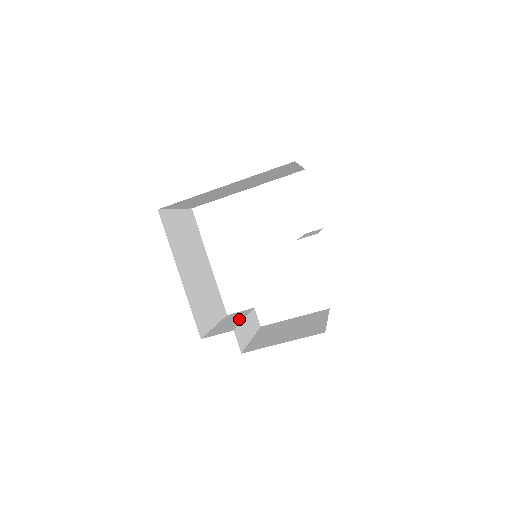
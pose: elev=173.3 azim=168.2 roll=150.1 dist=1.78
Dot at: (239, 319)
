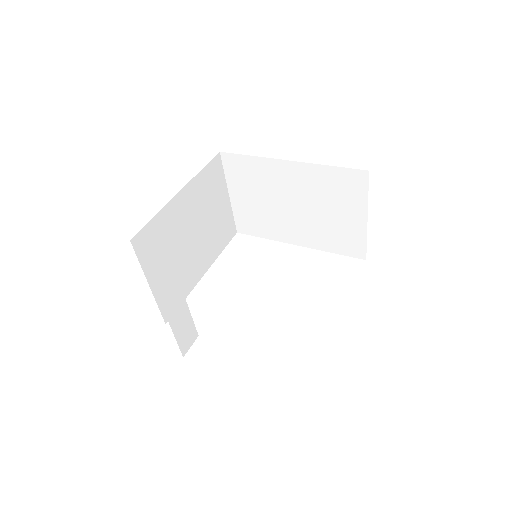
Dot at: occluded
